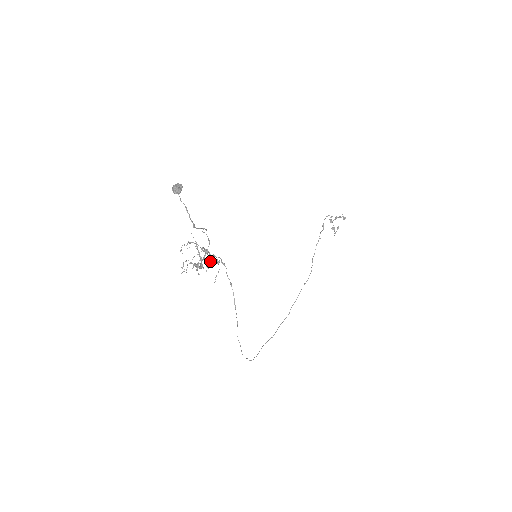
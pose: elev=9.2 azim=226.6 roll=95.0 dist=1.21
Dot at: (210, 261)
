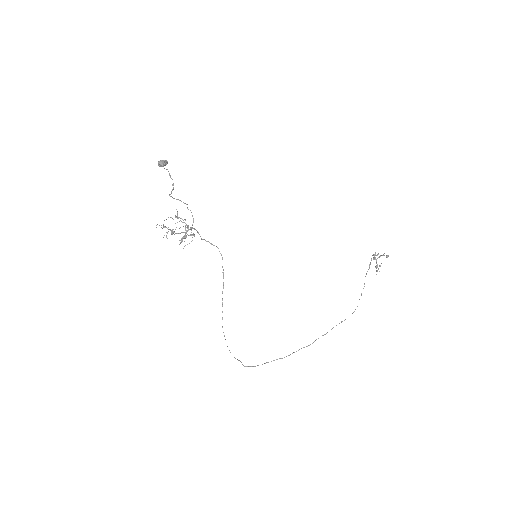
Dot at: (186, 232)
